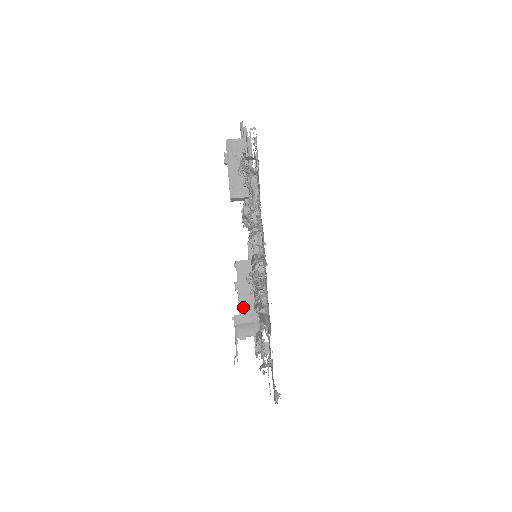
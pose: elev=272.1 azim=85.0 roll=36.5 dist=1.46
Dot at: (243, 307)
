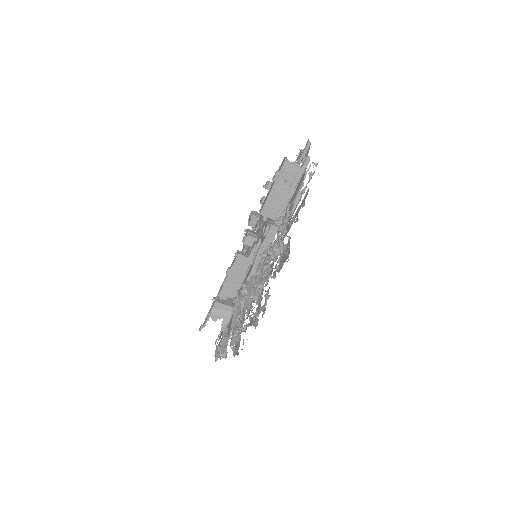
Dot at: (226, 288)
